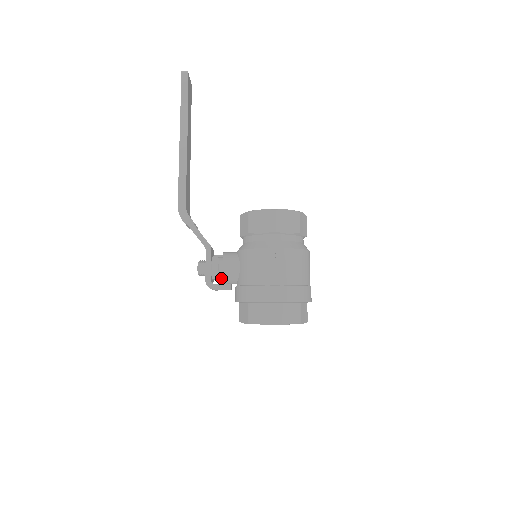
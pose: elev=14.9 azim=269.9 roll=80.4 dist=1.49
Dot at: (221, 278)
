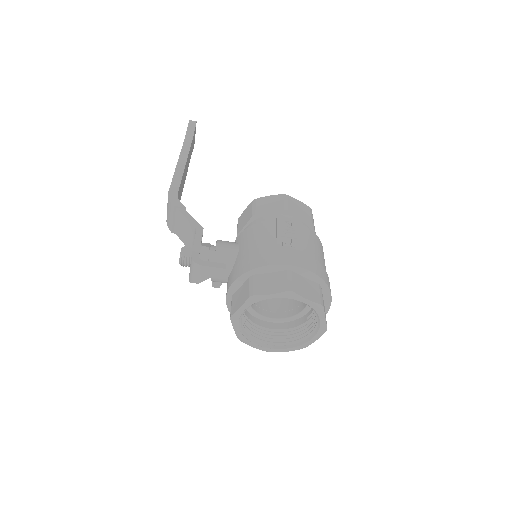
Dot at: occluded
